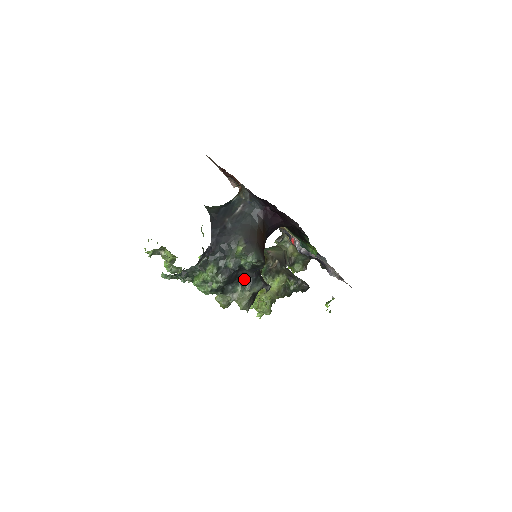
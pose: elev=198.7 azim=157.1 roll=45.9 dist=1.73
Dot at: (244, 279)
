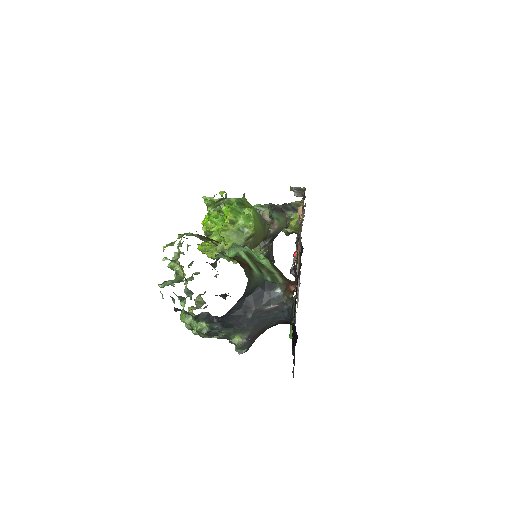
Dot at: occluded
